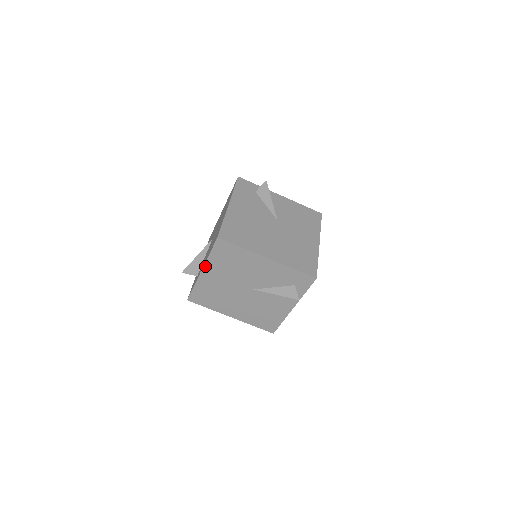
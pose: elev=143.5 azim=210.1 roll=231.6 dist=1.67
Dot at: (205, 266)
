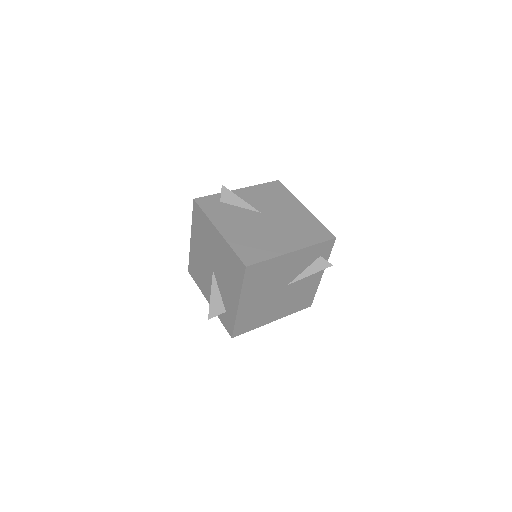
Dot at: (241, 299)
